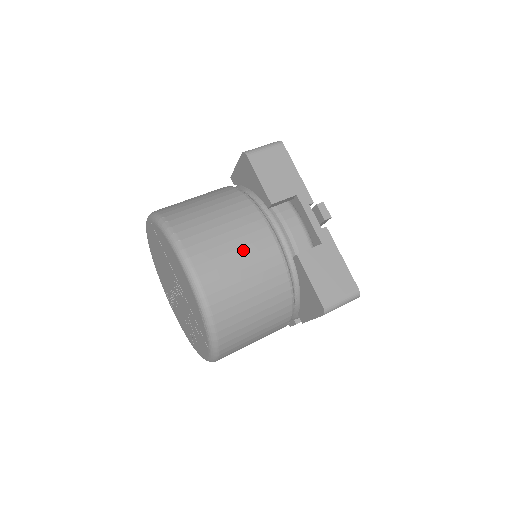
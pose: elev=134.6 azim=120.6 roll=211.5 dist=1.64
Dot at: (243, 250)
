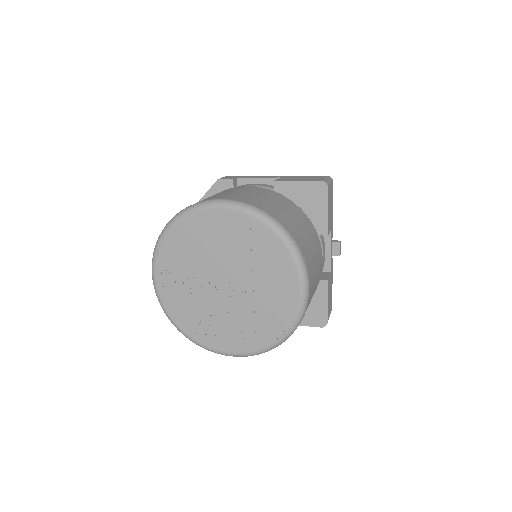
Dot at: (318, 273)
